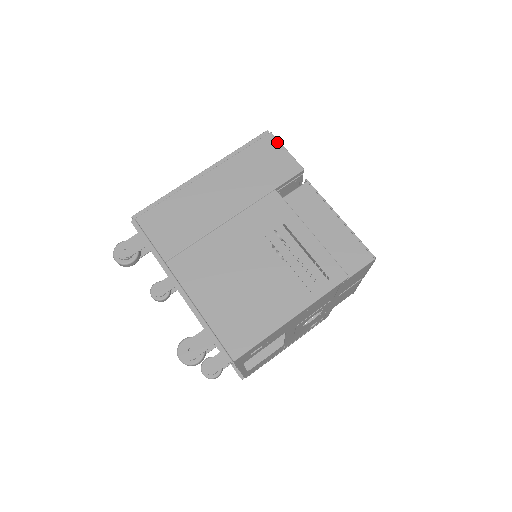
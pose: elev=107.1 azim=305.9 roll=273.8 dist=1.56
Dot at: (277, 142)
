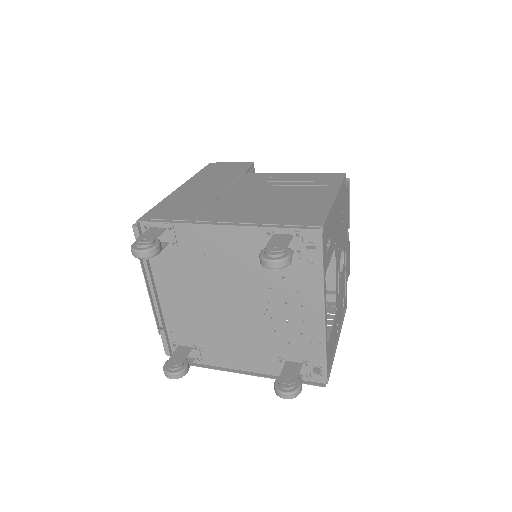
Dot at: (220, 163)
